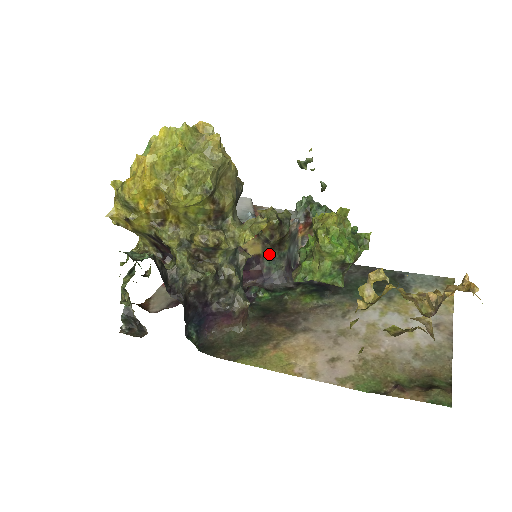
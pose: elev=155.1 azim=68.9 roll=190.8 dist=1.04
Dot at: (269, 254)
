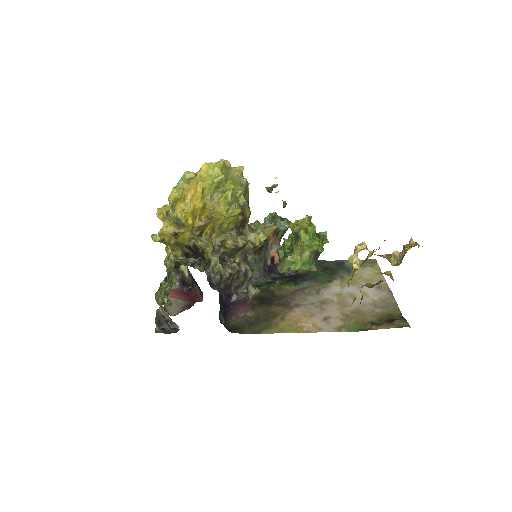
Dot at: (252, 259)
